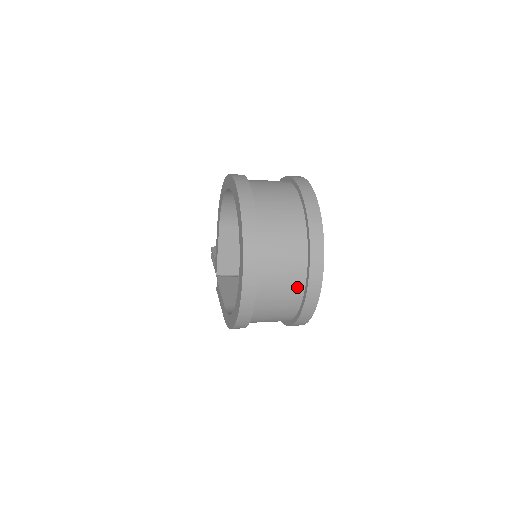
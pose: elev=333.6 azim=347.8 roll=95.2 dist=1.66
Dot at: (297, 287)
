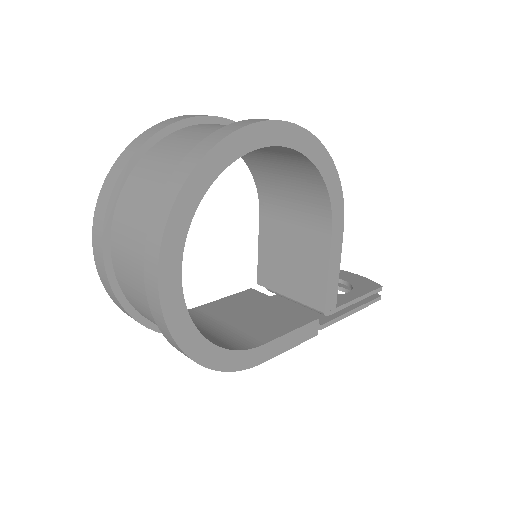
Dot at: occluded
